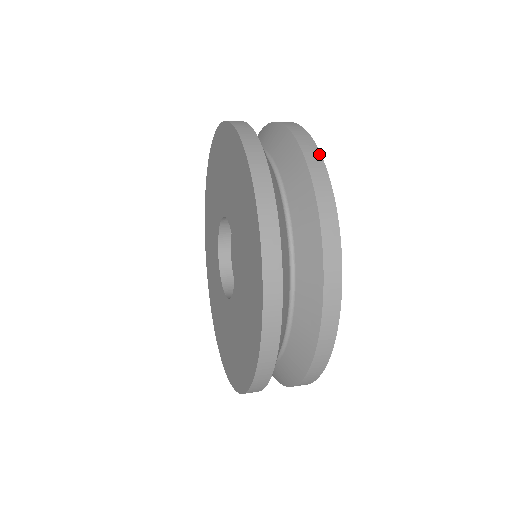
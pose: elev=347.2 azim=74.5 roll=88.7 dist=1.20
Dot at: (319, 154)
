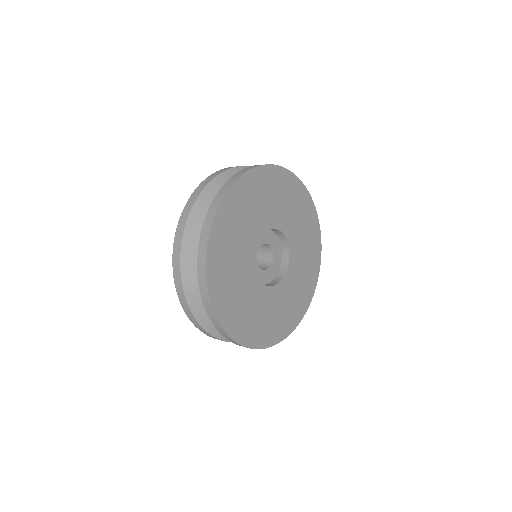
Dot at: (207, 240)
